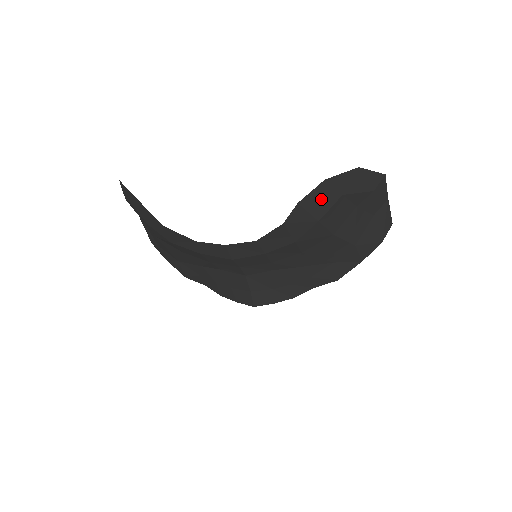
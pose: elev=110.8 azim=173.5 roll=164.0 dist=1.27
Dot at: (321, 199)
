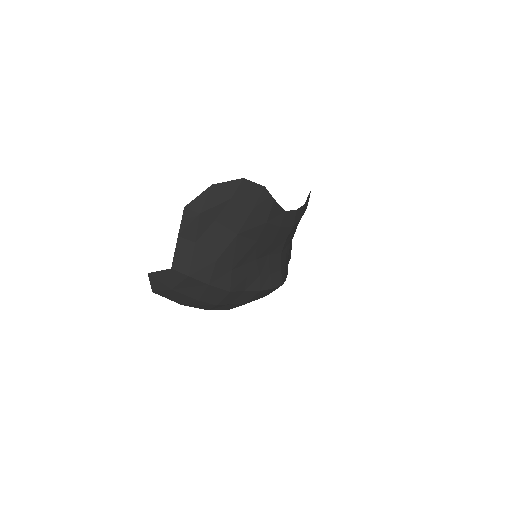
Dot at: occluded
